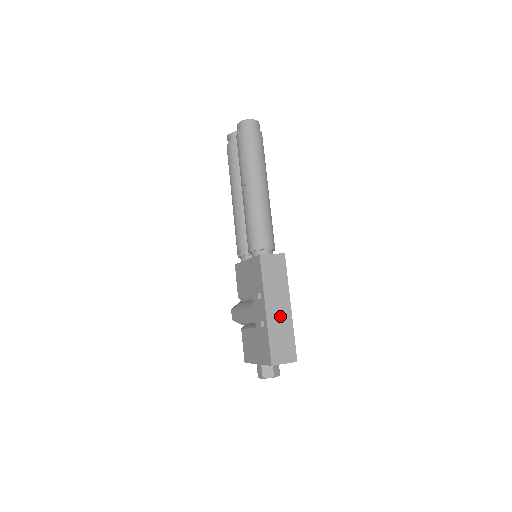
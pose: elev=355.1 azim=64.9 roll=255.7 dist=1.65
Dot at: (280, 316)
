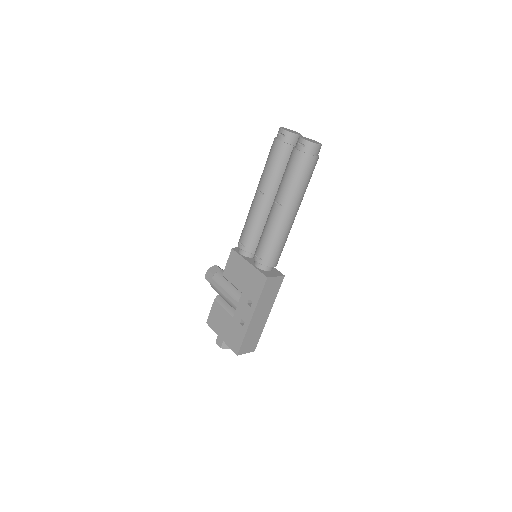
Dot at: (259, 322)
